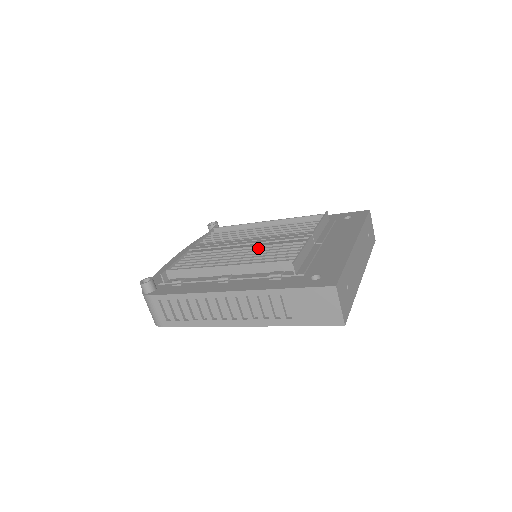
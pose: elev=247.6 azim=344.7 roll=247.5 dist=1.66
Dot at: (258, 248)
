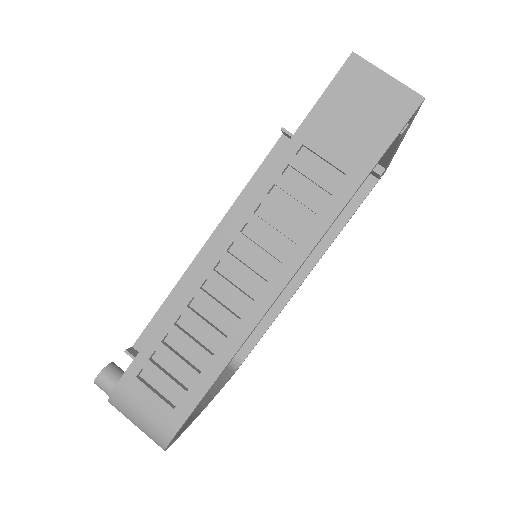
Dot at: occluded
